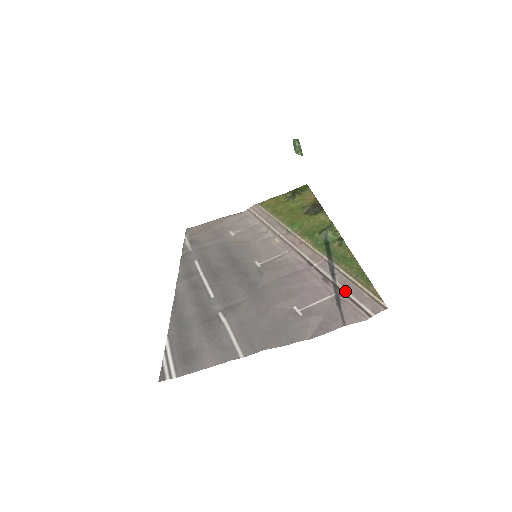
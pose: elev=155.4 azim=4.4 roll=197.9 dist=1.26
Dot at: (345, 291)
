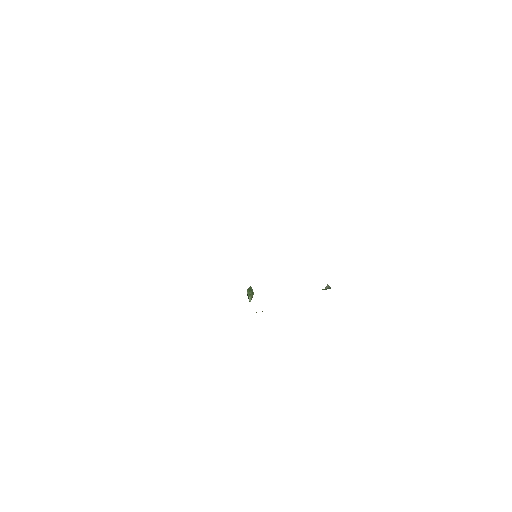
Dot at: occluded
